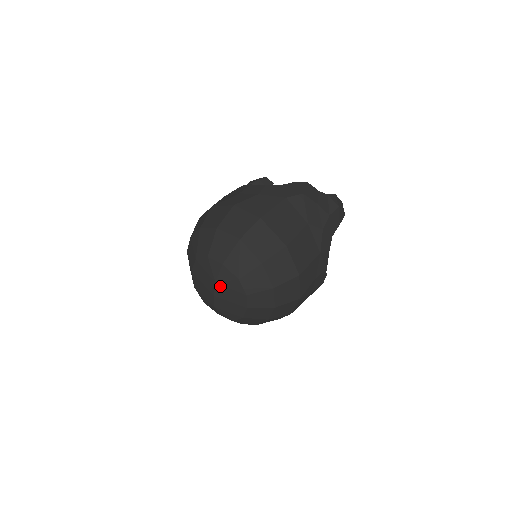
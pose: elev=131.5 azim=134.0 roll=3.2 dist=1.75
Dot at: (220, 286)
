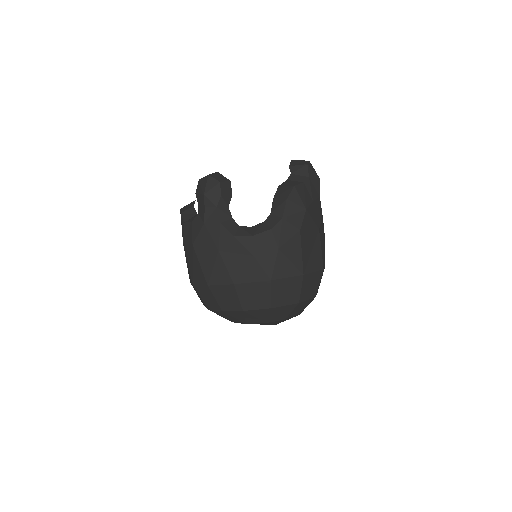
Dot at: occluded
